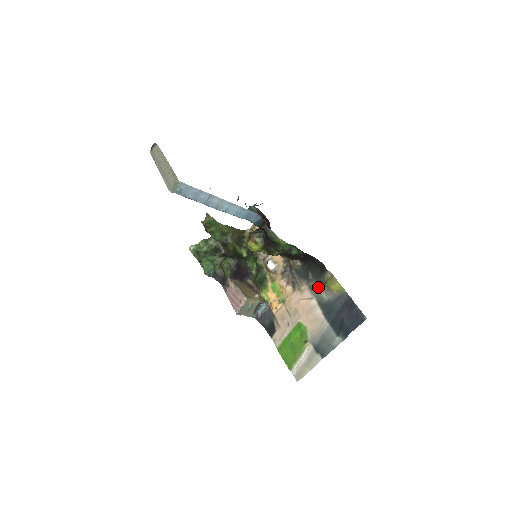
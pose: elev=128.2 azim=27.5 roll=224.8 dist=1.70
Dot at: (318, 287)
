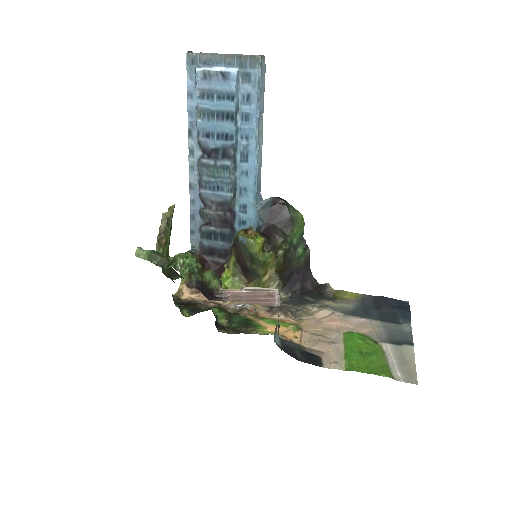
Dot at: (330, 302)
